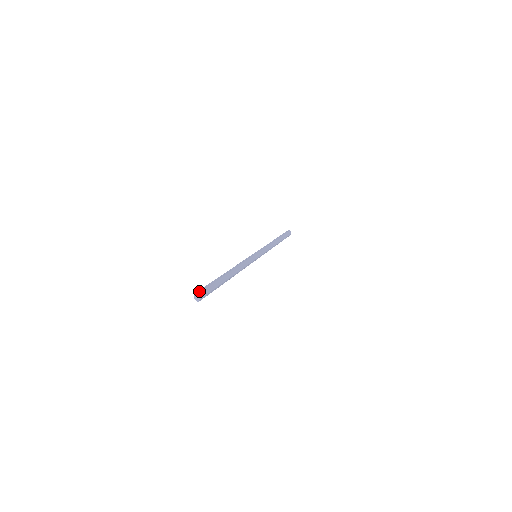
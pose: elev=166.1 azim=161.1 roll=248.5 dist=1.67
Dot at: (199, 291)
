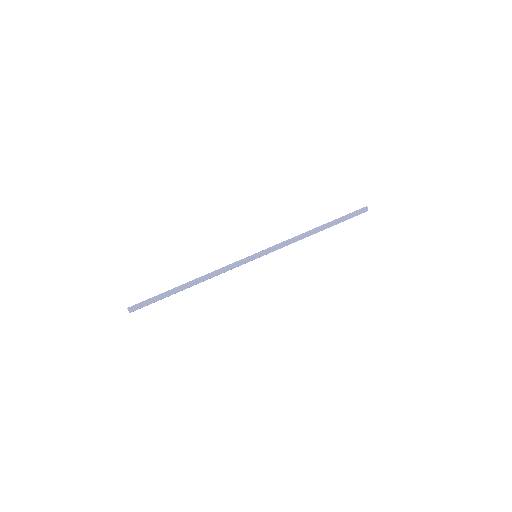
Dot at: (133, 306)
